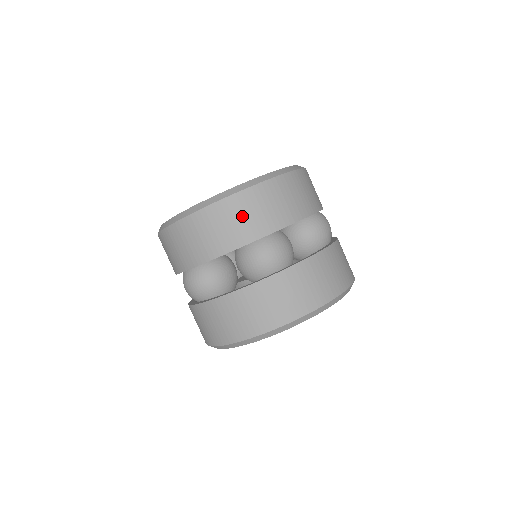
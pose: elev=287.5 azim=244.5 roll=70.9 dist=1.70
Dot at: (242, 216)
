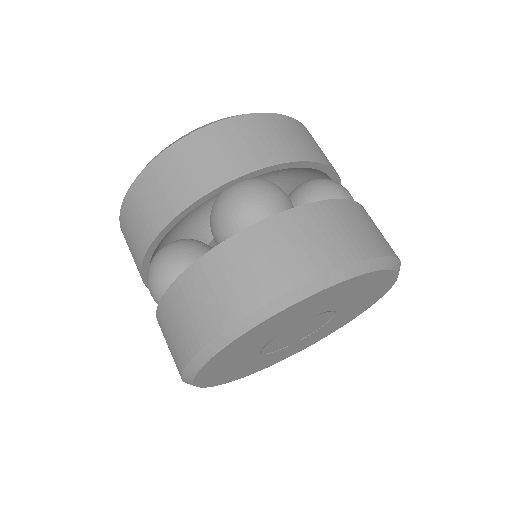
Dot at: (210, 153)
